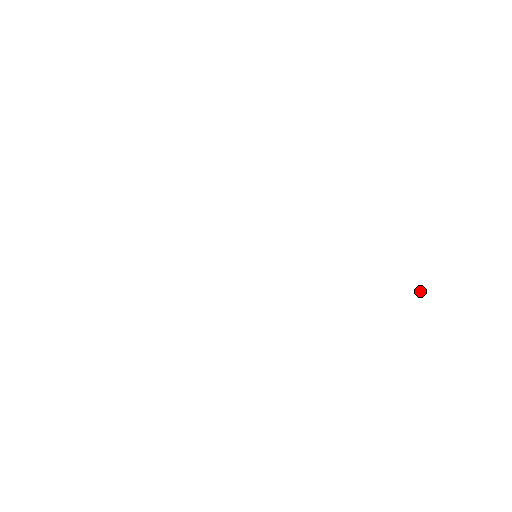
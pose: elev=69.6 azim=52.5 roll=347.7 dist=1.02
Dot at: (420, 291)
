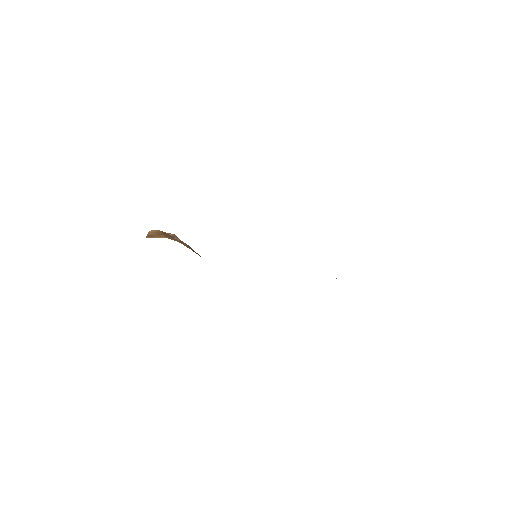
Dot at: occluded
